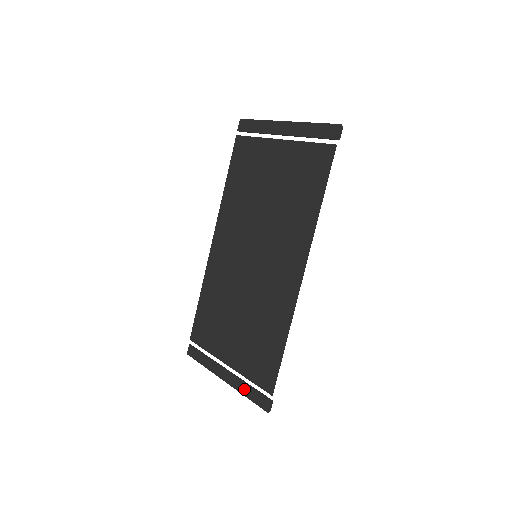
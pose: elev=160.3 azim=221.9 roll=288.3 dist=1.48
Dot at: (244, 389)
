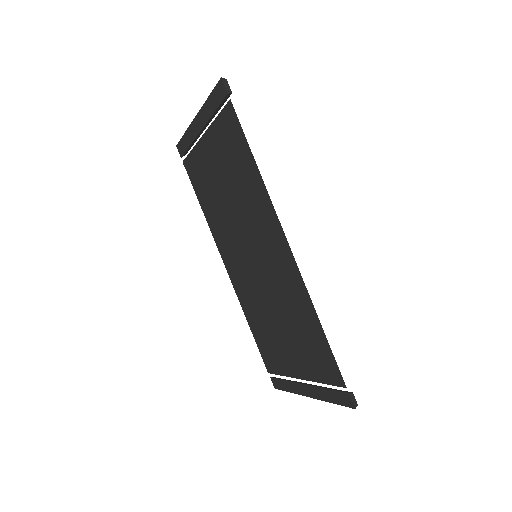
Dot at: (325, 396)
